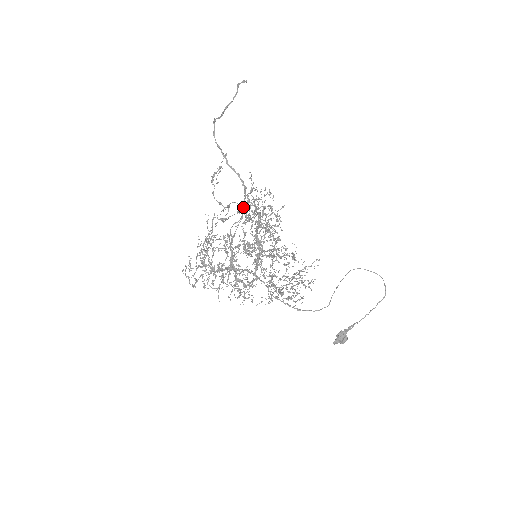
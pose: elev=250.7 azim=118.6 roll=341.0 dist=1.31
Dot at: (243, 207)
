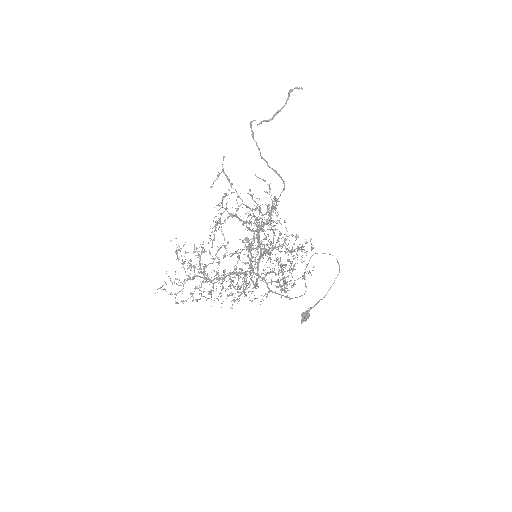
Dot at: occluded
